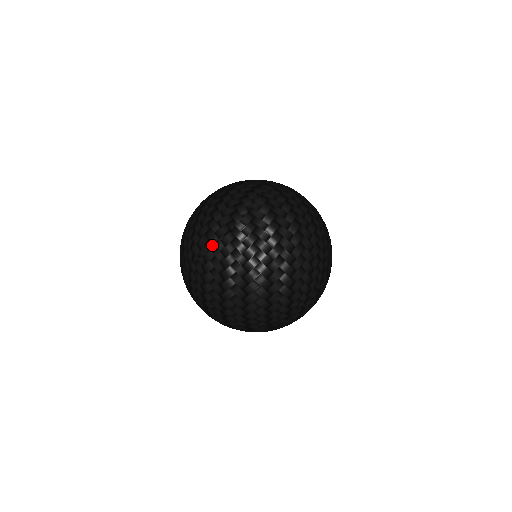
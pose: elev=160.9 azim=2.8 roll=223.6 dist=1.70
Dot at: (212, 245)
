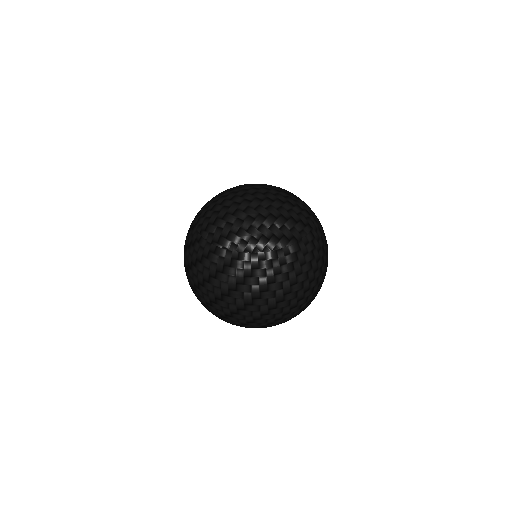
Dot at: (210, 240)
